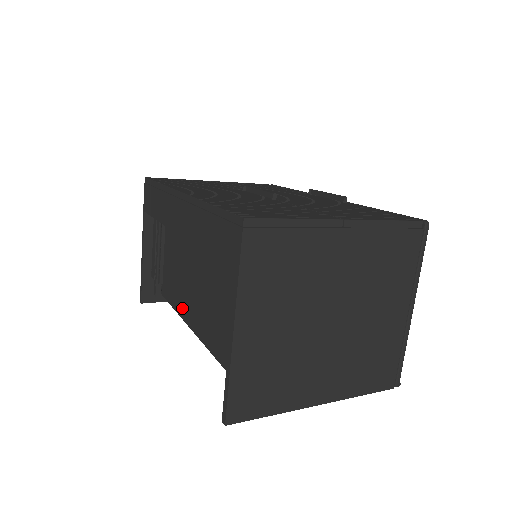
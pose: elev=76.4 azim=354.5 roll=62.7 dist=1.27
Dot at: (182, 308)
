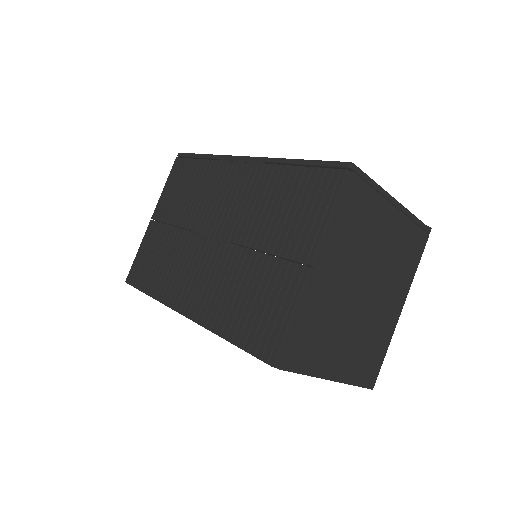
Dot at: occluded
